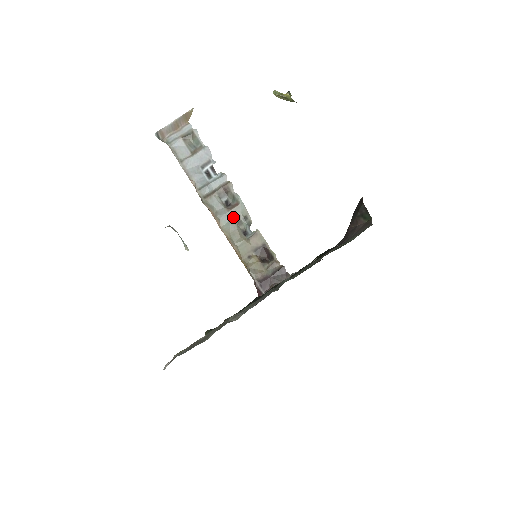
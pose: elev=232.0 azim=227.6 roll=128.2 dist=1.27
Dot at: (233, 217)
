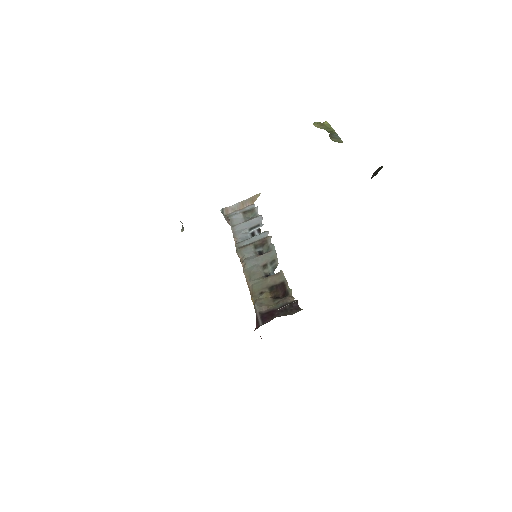
Dot at: (260, 261)
